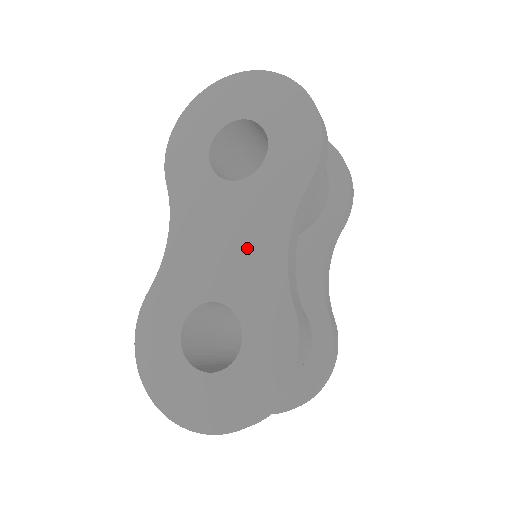
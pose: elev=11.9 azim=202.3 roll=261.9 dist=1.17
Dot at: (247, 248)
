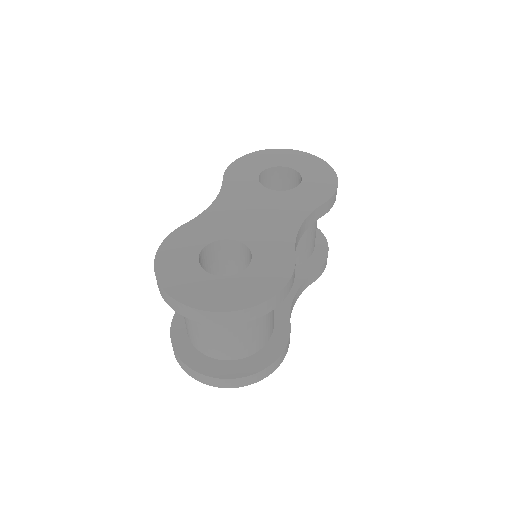
Dot at: (271, 221)
